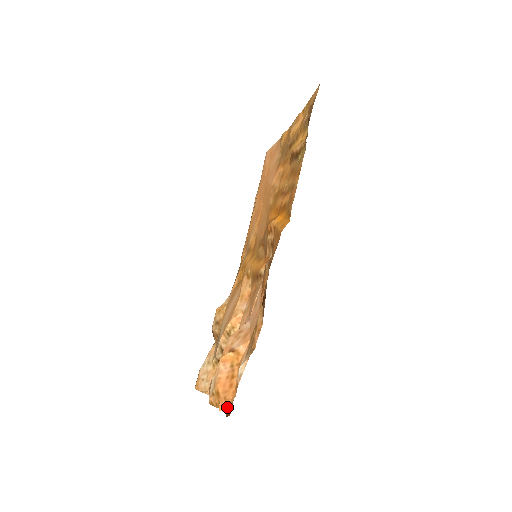
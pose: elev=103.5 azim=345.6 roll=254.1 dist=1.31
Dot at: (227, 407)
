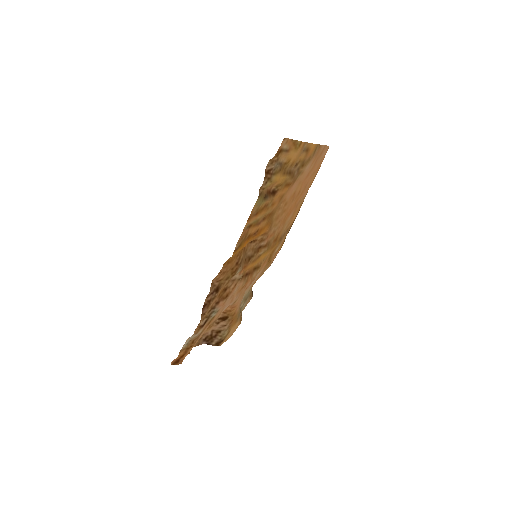
Dot at: (184, 358)
